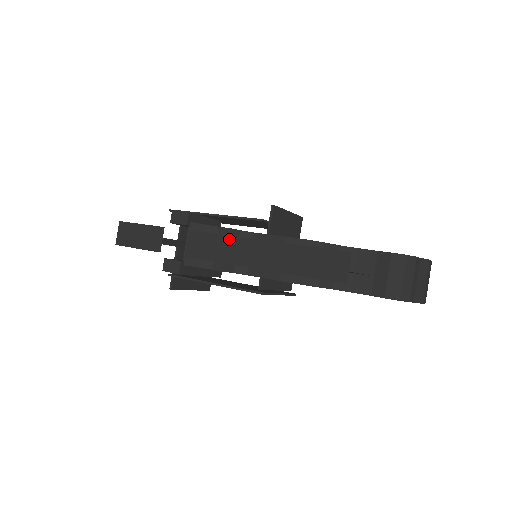
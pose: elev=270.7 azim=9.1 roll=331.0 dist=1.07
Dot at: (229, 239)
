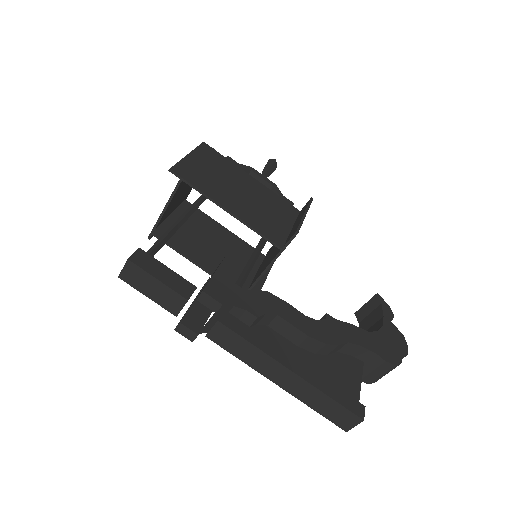
Dot at: (259, 352)
